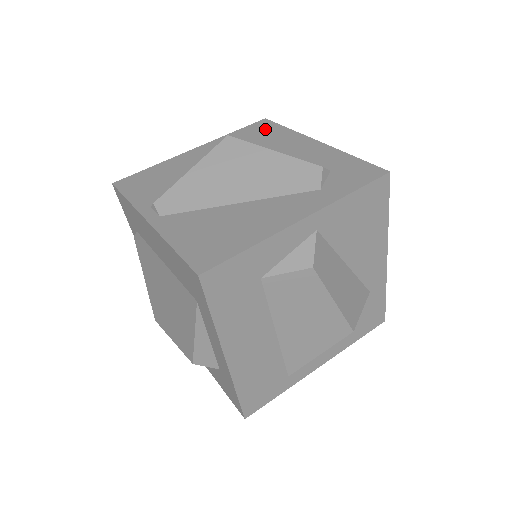
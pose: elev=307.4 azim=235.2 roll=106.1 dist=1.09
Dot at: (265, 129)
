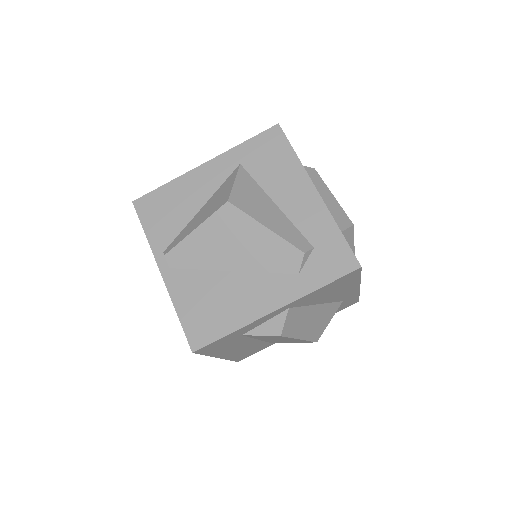
Dot at: (274, 148)
